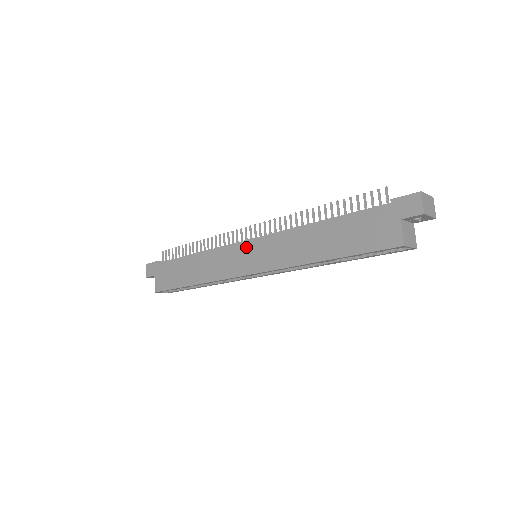
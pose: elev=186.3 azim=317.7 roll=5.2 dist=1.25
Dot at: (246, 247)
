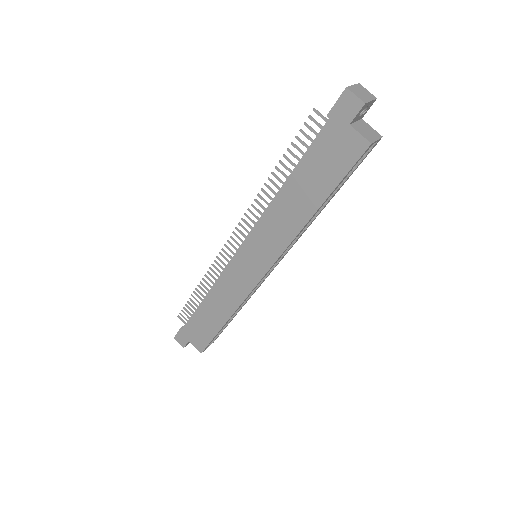
Dot at: (242, 256)
